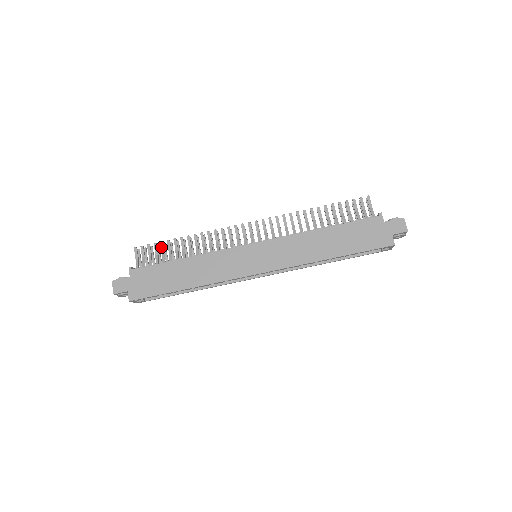
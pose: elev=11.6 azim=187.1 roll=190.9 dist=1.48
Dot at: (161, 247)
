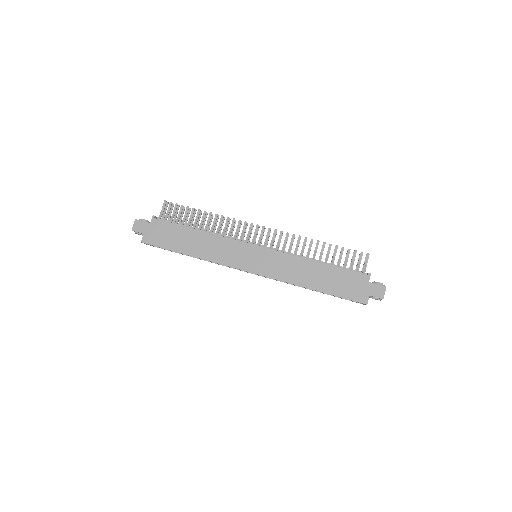
Dot at: (186, 211)
